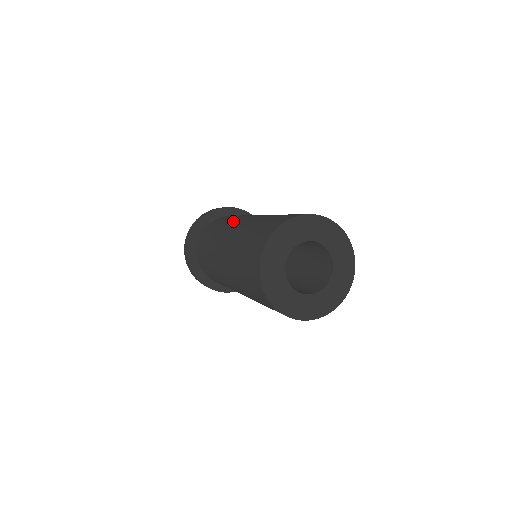
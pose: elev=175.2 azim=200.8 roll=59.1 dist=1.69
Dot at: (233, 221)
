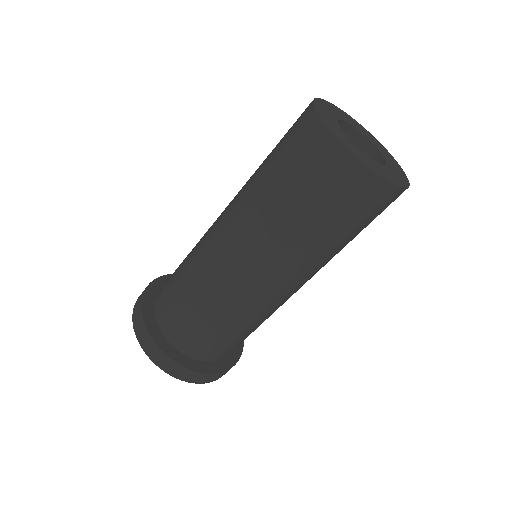
Dot at: occluded
